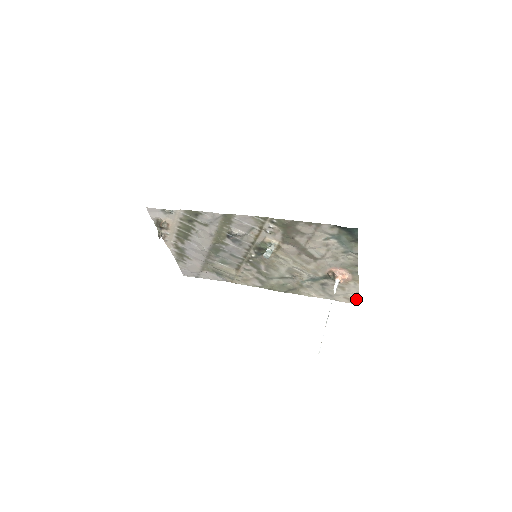
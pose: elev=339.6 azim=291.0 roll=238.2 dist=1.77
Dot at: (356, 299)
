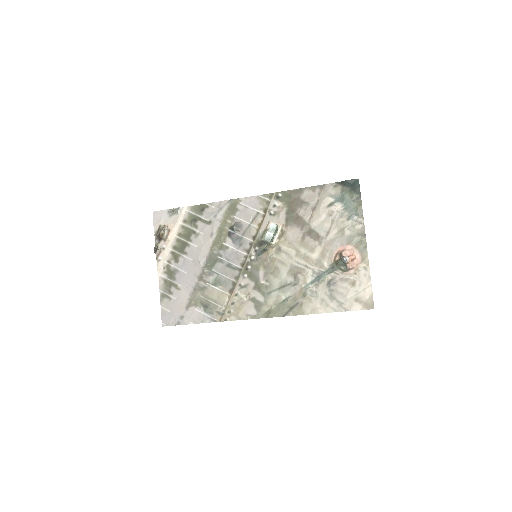
Dot at: (370, 299)
